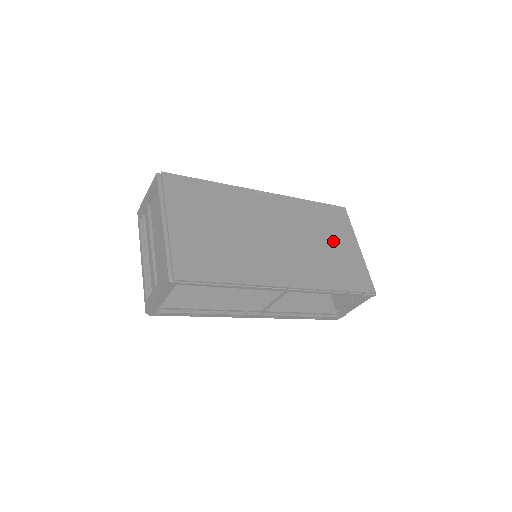
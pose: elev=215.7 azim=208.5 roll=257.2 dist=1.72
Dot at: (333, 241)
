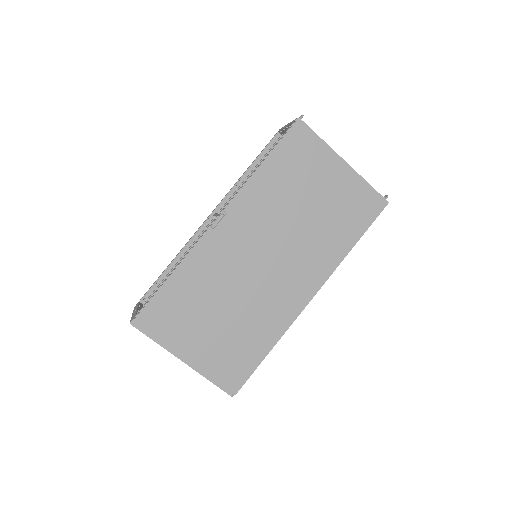
Dot at: (316, 191)
